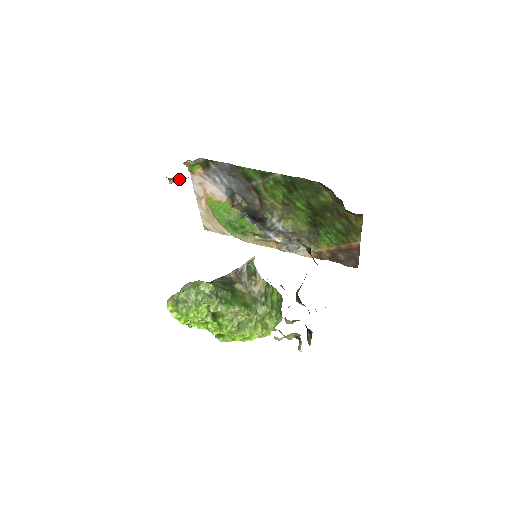
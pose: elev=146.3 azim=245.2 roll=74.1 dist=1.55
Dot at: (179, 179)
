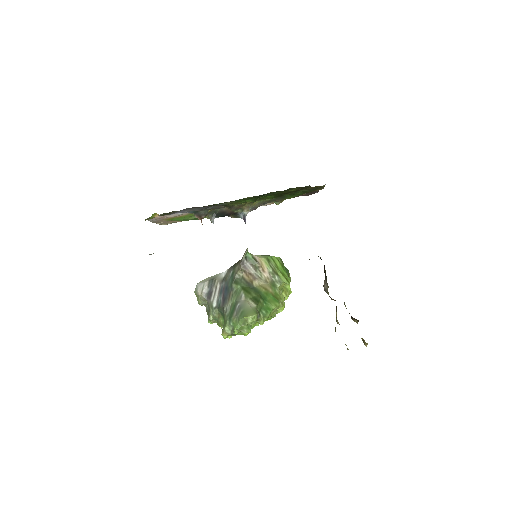
Dot at: occluded
